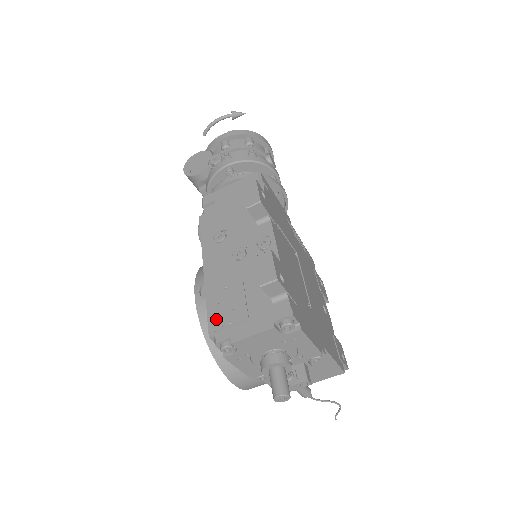
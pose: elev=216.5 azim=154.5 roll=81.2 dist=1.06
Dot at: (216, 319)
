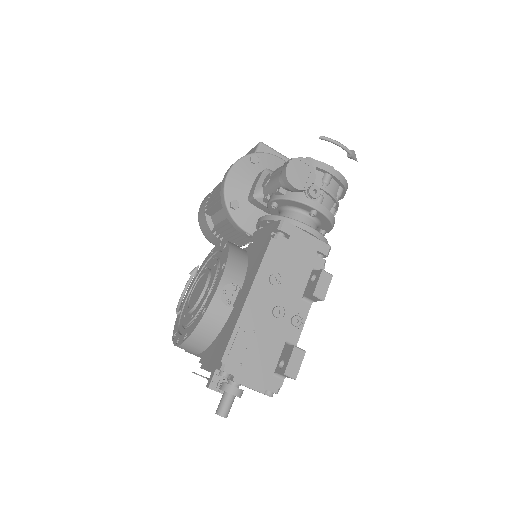
Dot at: (234, 352)
